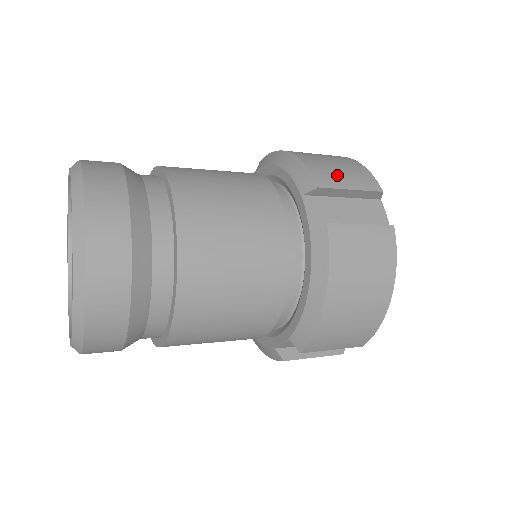
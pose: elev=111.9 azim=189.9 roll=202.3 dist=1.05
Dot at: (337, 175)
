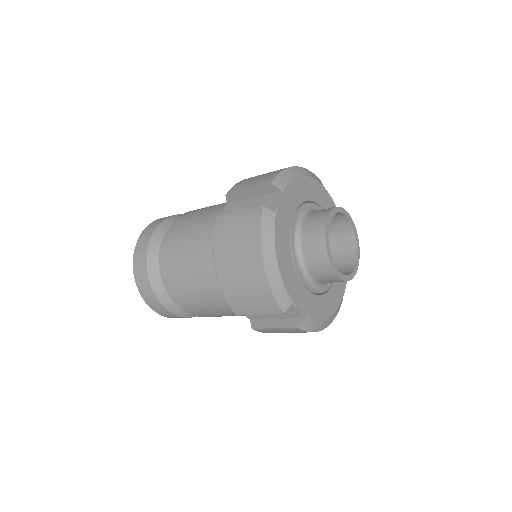
Dot at: (248, 183)
